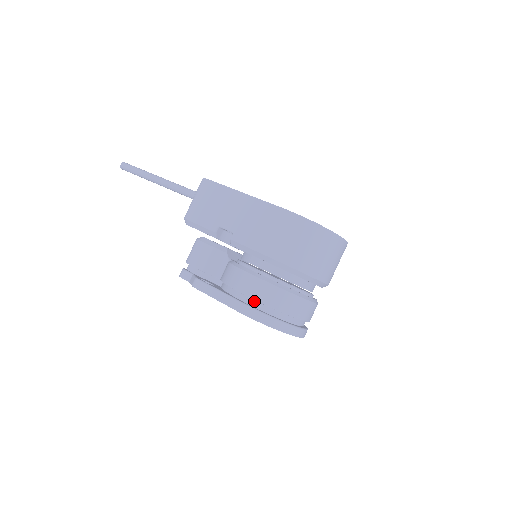
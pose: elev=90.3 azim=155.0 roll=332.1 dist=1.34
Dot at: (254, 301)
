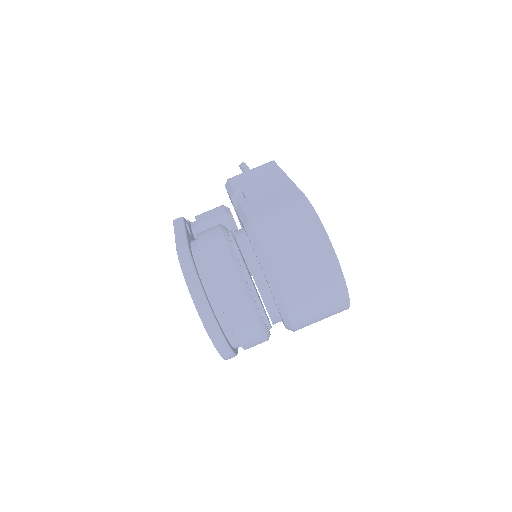
Dot at: (199, 253)
